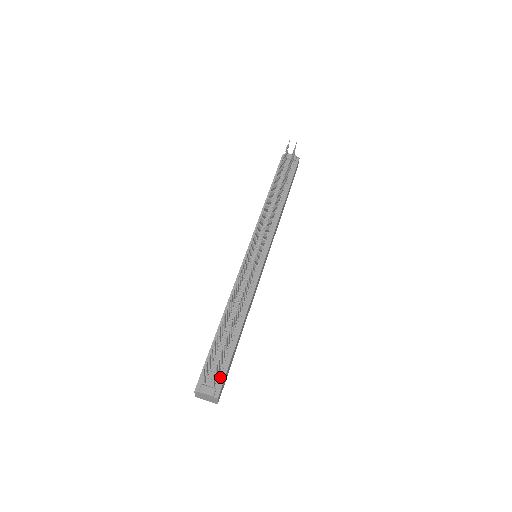
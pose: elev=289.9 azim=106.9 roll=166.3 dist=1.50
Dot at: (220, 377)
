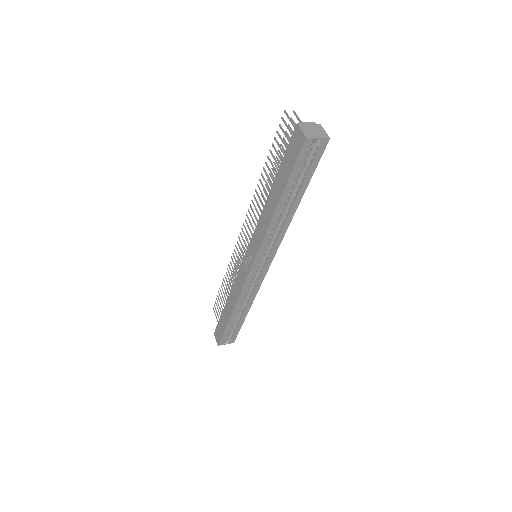
Dot at: occluded
